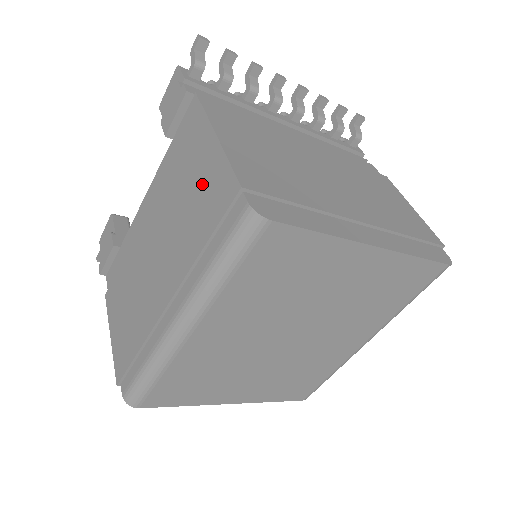
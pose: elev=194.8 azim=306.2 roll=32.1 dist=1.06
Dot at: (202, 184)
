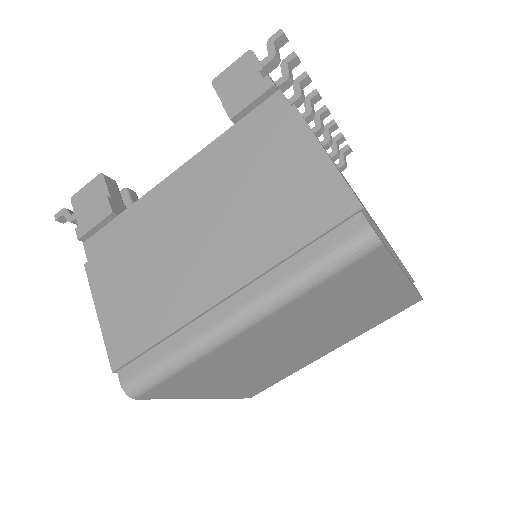
Dot at: (295, 187)
